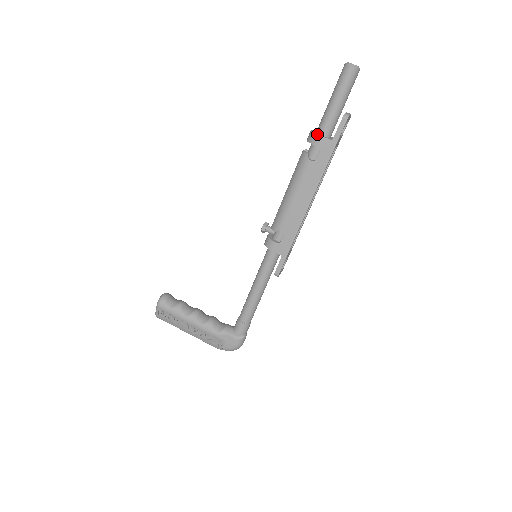
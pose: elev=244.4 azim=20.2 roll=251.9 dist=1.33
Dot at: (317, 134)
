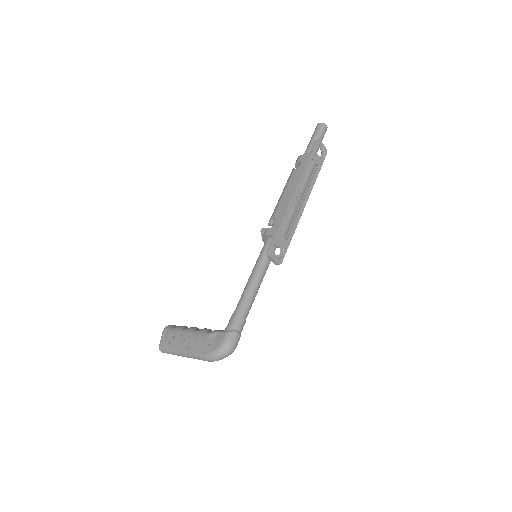
Dot at: (299, 156)
